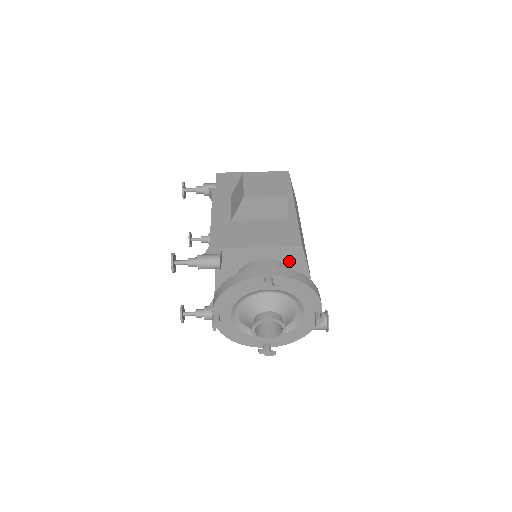
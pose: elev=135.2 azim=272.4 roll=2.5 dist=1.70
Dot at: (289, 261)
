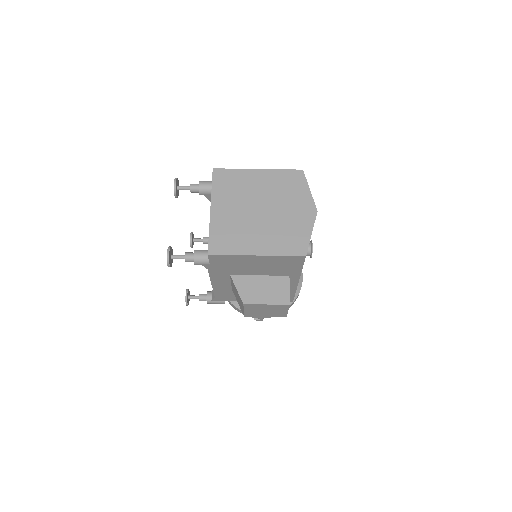
Dot at: occluded
